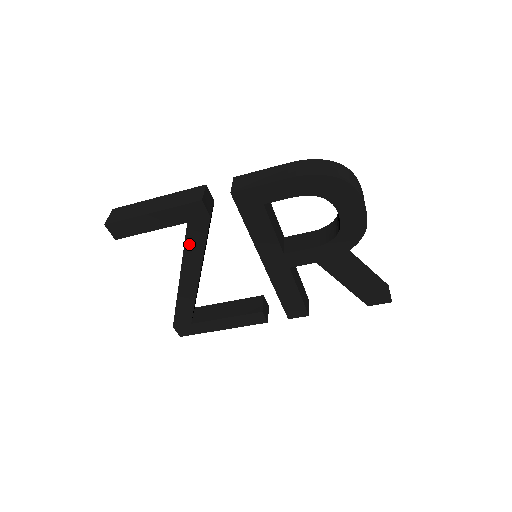
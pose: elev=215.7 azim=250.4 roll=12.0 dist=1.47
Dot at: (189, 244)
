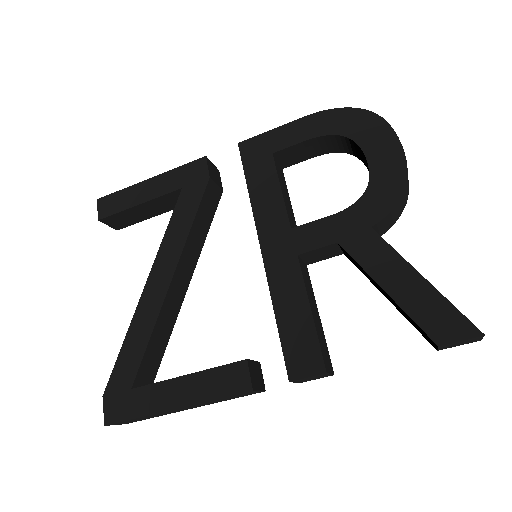
Dot at: (175, 221)
